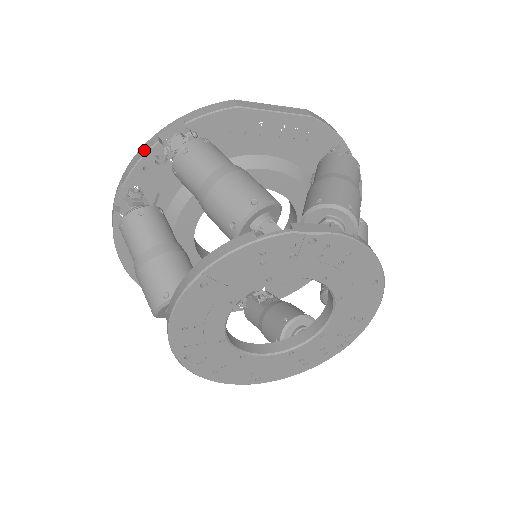
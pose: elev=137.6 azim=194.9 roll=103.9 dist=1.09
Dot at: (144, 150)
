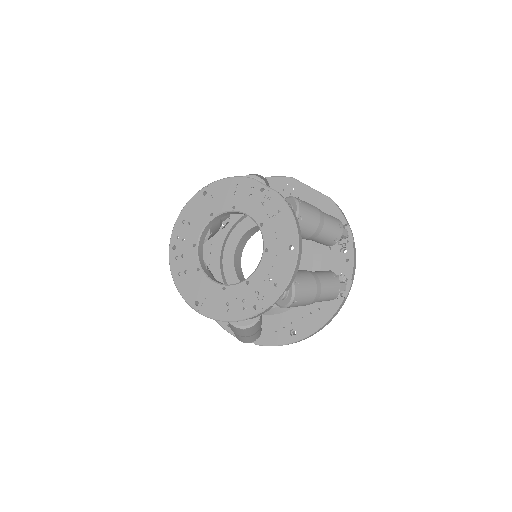
Dot at: occluded
